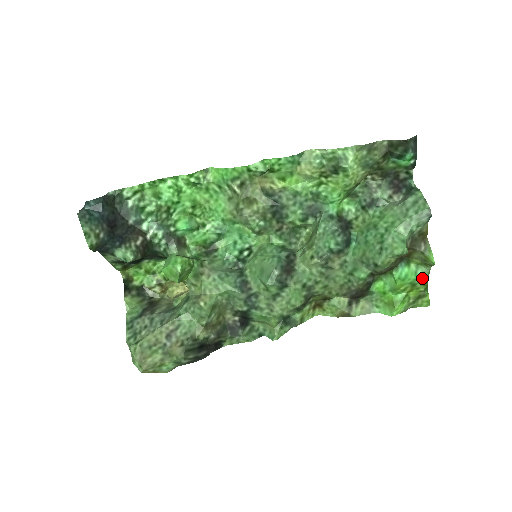
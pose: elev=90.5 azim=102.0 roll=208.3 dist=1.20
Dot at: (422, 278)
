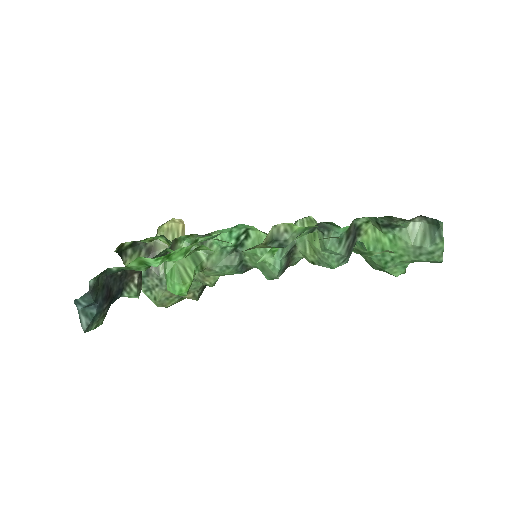
Dot at: occluded
